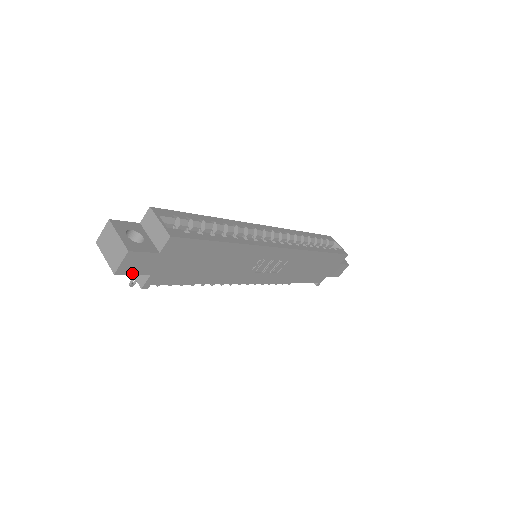
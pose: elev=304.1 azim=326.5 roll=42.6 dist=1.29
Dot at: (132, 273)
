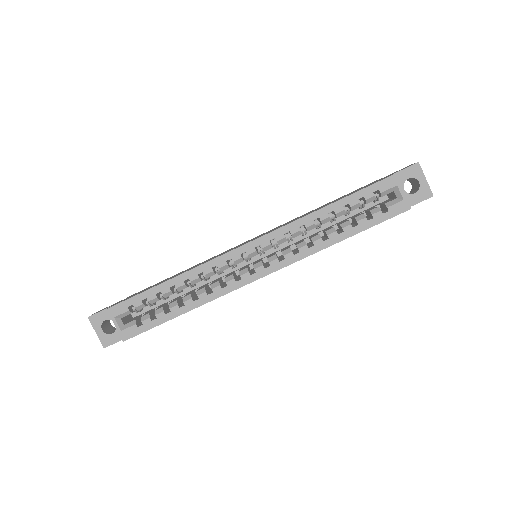
Dot at: occluded
